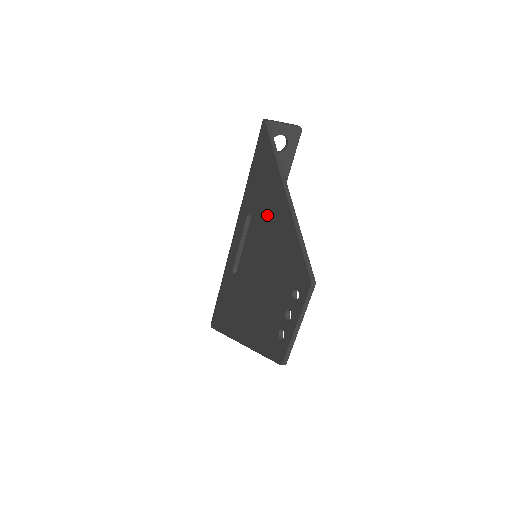
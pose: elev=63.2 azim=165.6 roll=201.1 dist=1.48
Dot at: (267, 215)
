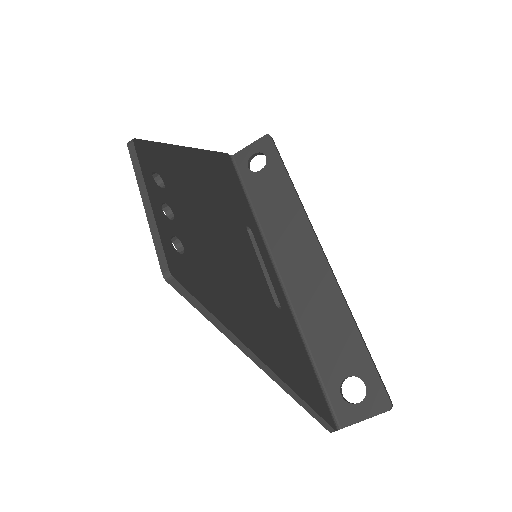
Dot at: occluded
